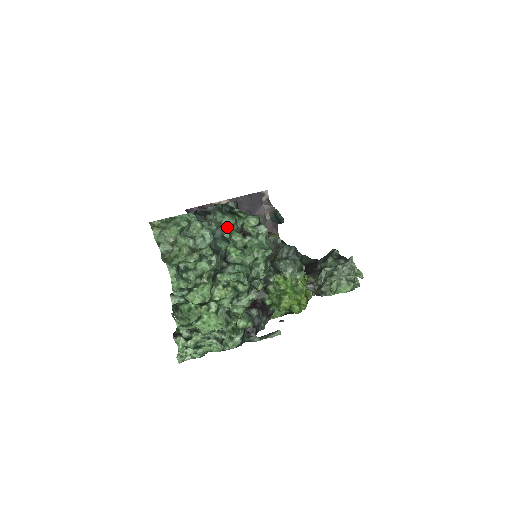
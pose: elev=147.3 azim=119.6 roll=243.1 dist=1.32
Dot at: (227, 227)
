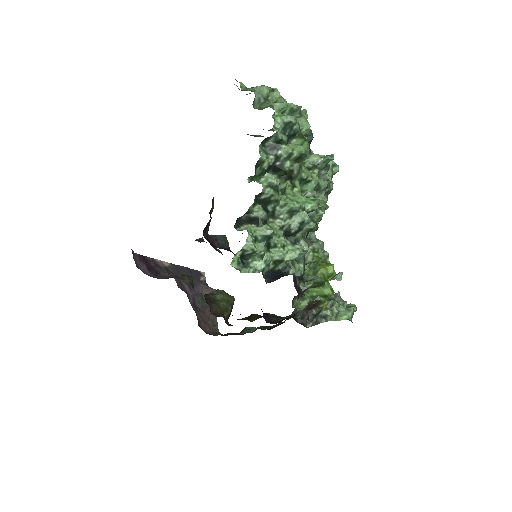
Dot at: occluded
